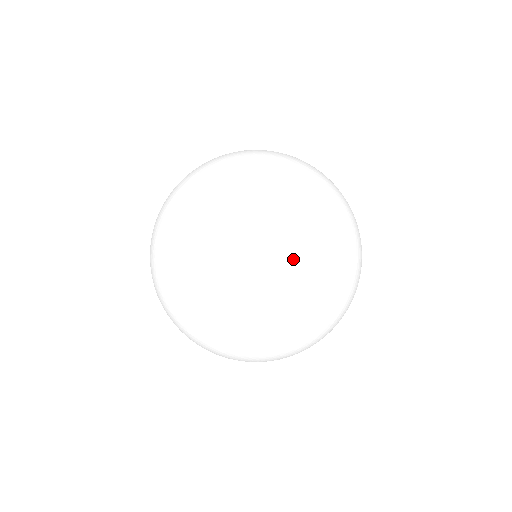
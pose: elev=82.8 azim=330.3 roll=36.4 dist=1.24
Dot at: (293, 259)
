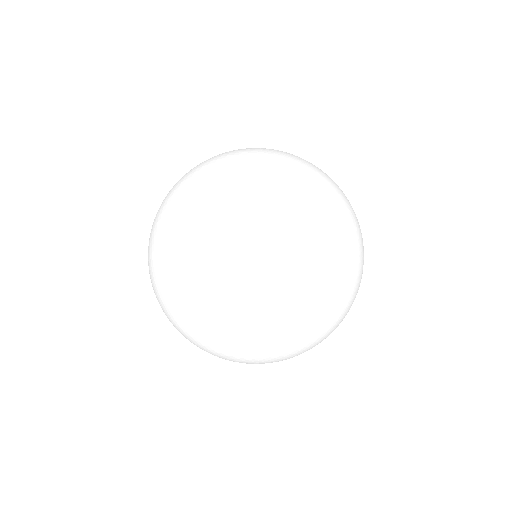
Dot at: (227, 303)
